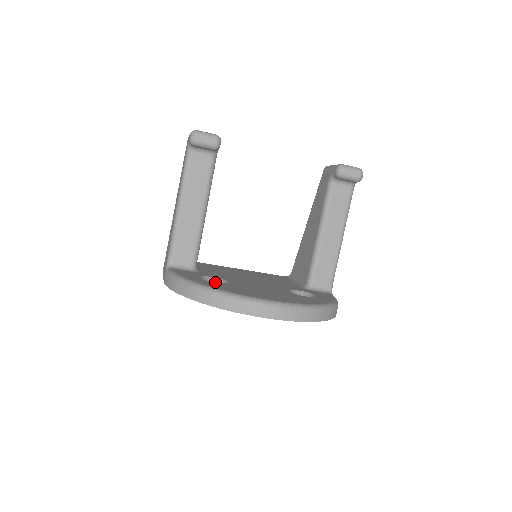
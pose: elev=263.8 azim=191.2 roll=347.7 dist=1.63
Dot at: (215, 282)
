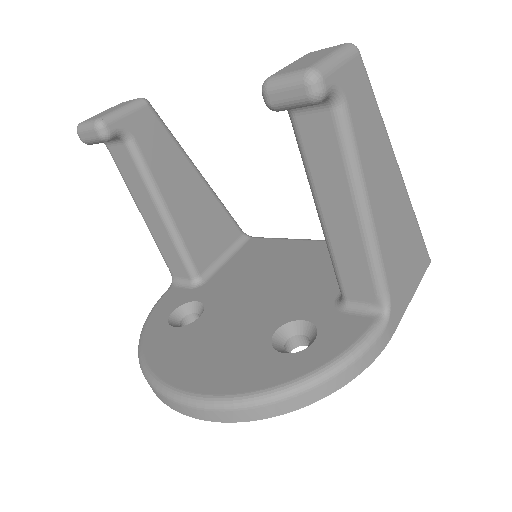
Dot at: (199, 310)
